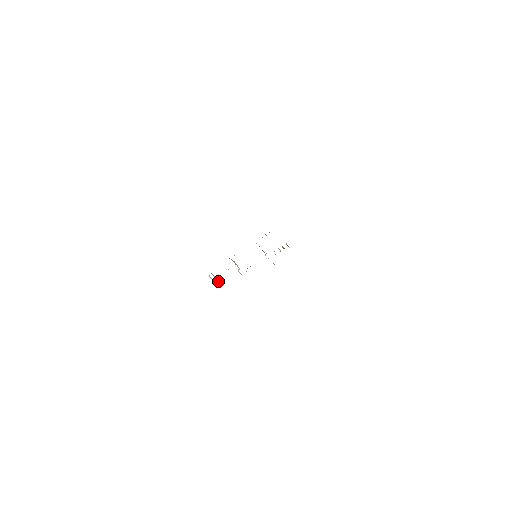
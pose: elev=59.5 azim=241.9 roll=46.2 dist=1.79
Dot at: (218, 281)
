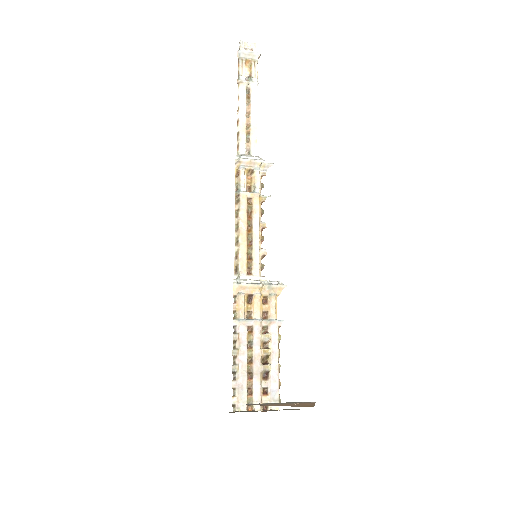
Dot at: (258, 56)
